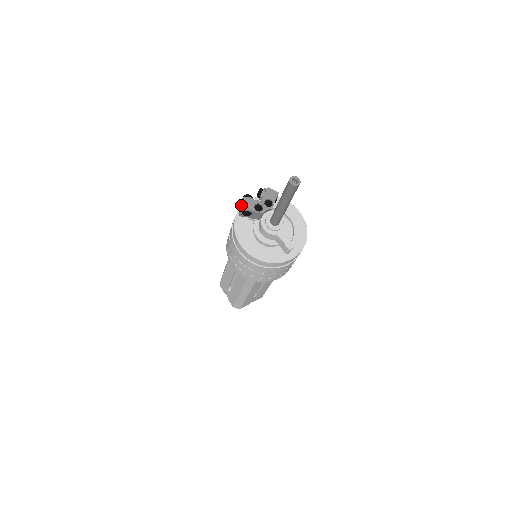
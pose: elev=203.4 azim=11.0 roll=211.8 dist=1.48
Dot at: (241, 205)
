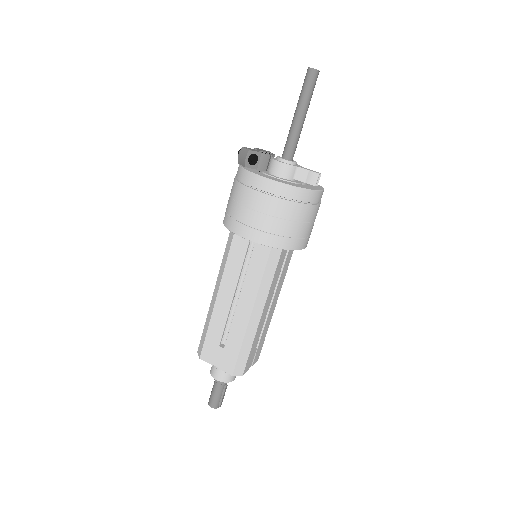
Dot at: (245, 150)
